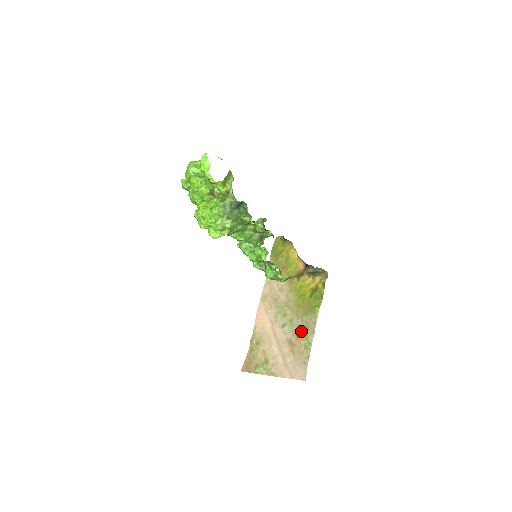
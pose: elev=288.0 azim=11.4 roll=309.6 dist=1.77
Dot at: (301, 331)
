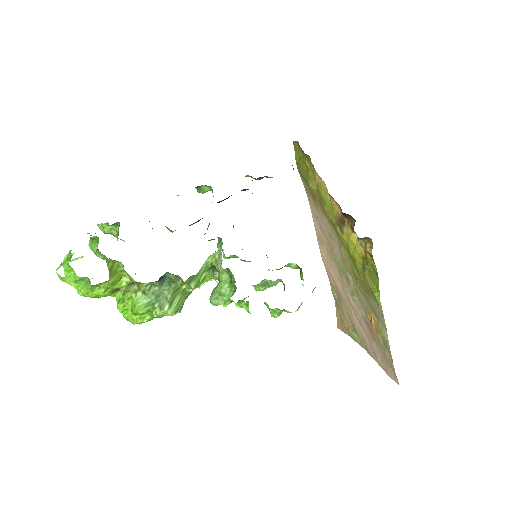
Dot at: (371, 318)
